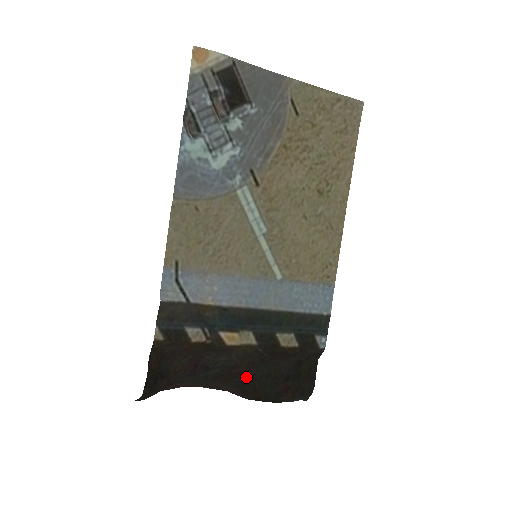
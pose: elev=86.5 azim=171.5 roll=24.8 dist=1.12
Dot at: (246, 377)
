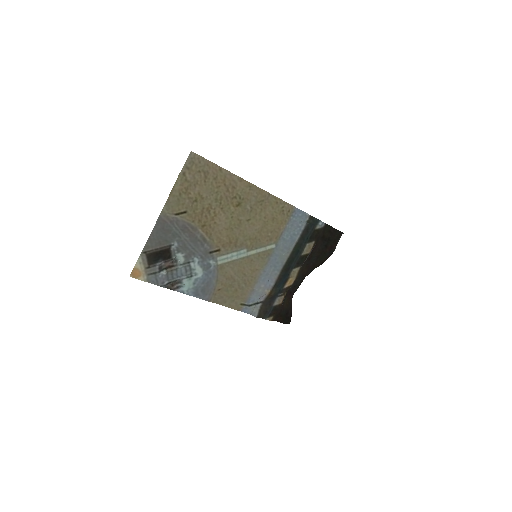
Dot at: (311, 267)
